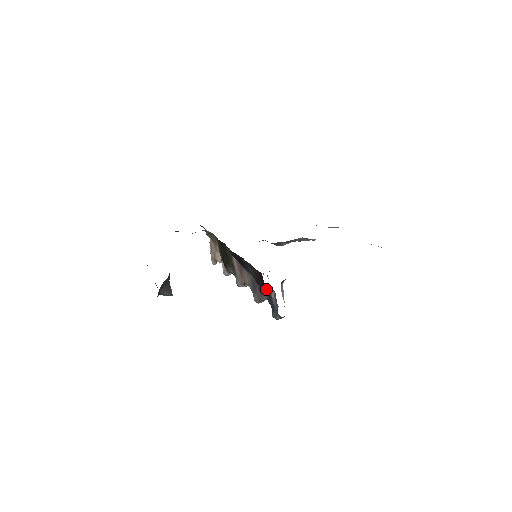
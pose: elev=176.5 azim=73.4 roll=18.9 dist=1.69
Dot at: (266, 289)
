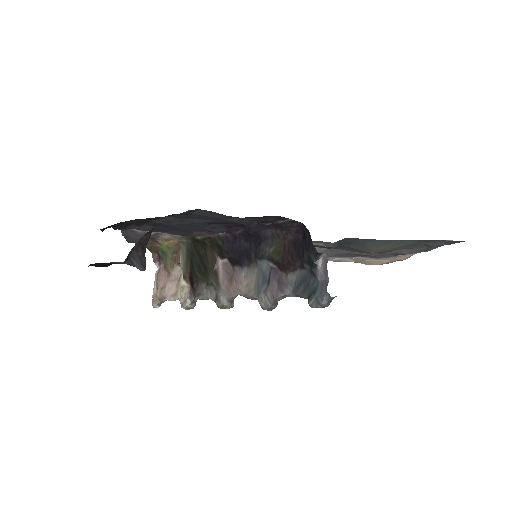
Dot at: (309, 256)
